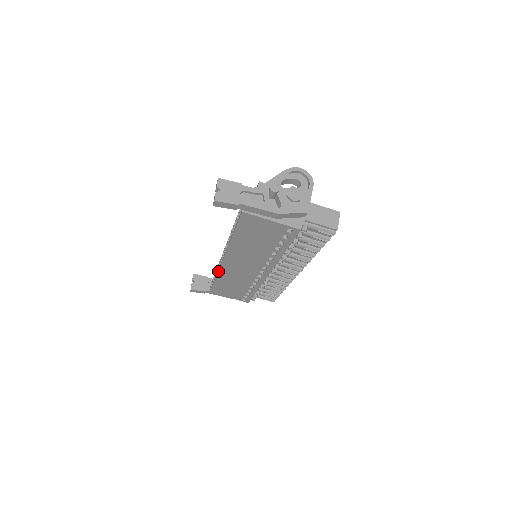
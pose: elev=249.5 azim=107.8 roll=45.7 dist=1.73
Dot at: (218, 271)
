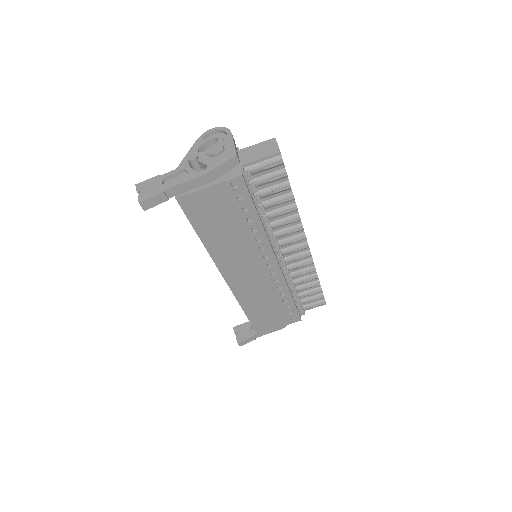
Dot at: (236, 298)
